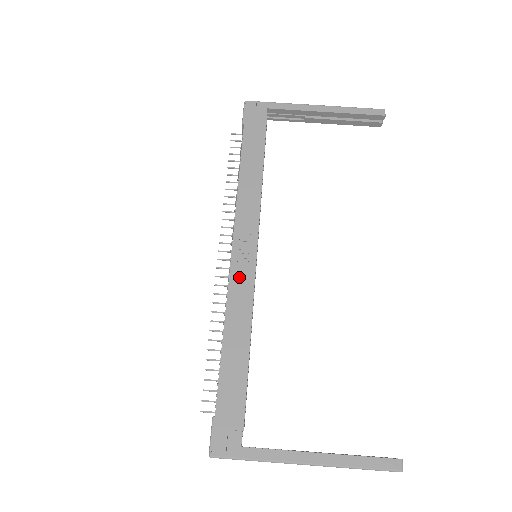
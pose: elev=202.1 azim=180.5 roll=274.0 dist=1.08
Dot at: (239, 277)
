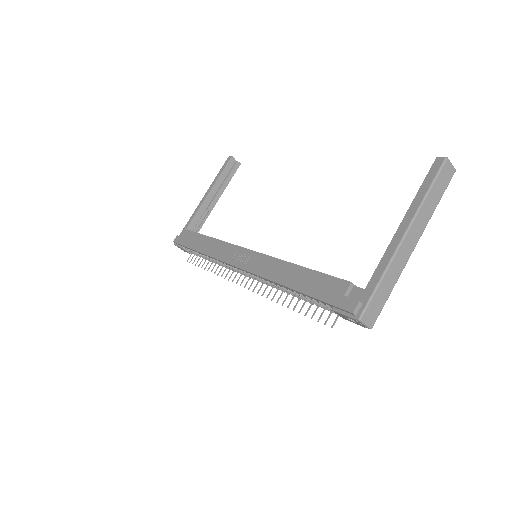
Dot at: (254, 265)
